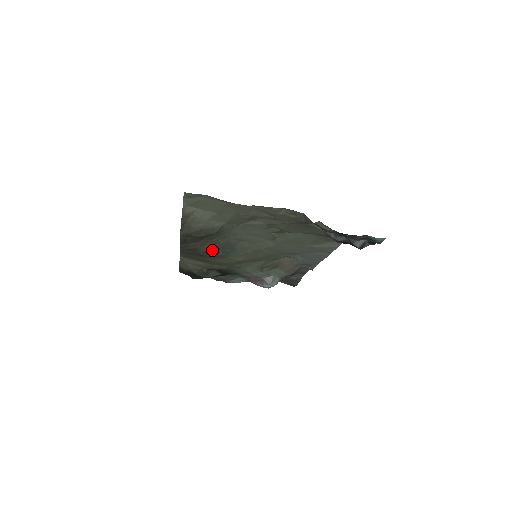
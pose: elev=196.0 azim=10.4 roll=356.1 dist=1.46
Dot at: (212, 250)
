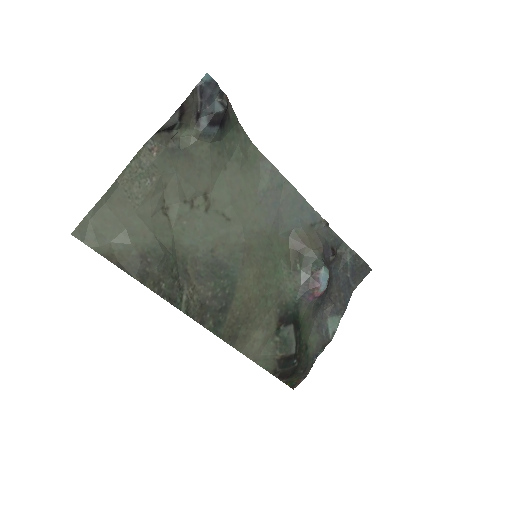
Dot at: (211, 287)
